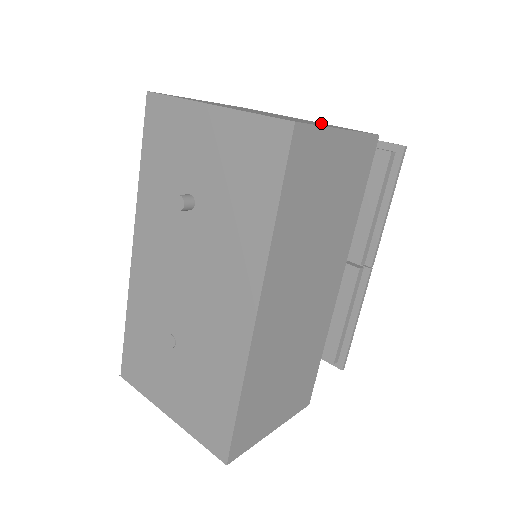
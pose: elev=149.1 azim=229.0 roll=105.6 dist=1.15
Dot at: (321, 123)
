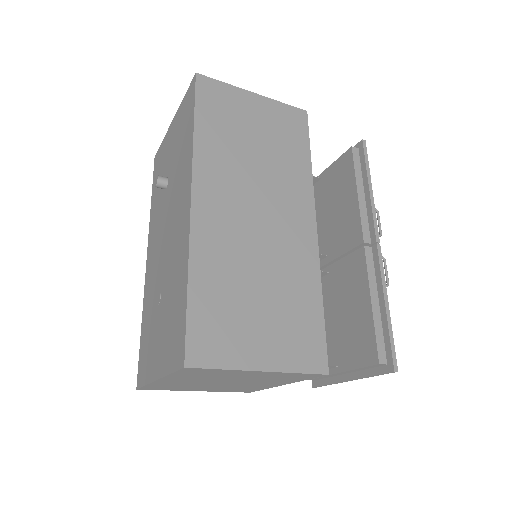
Dot at: occluded
